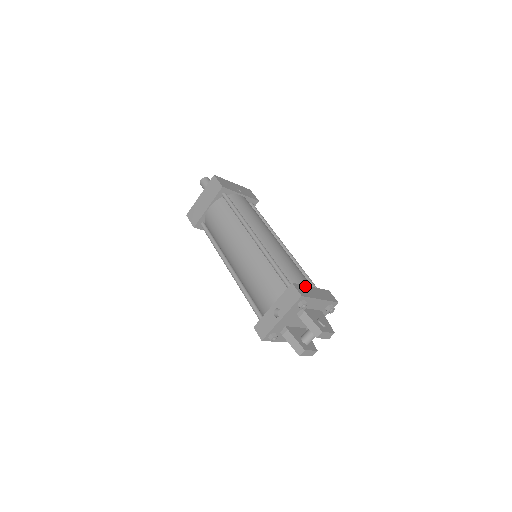
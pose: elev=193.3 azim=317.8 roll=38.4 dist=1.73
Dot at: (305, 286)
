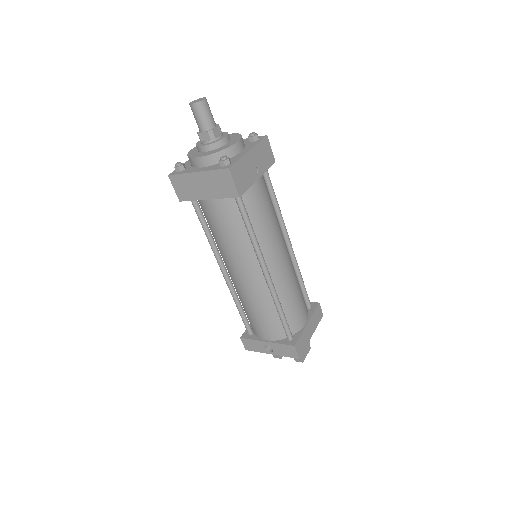
Dot at: (303, 332)
